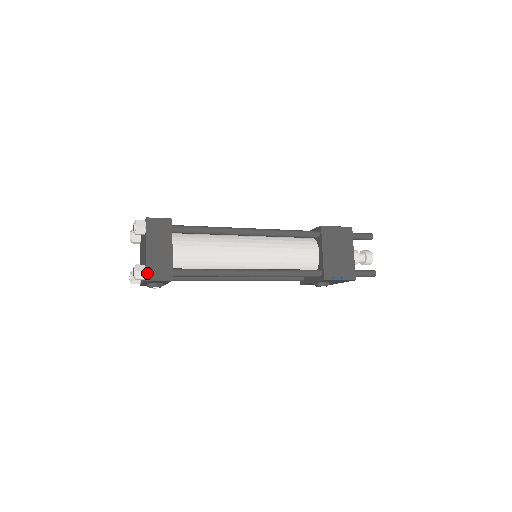
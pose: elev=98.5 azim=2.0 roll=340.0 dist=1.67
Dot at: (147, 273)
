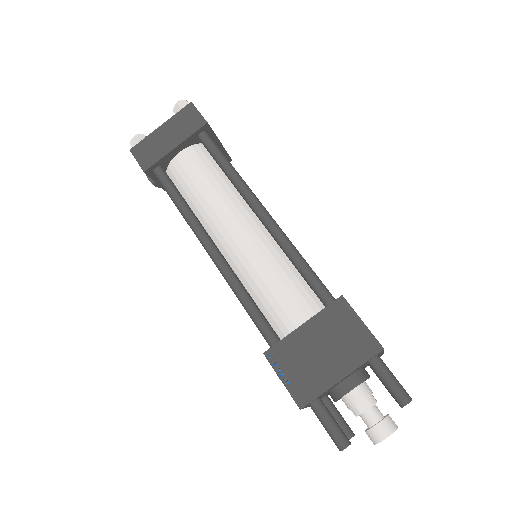
Dot at: (137, 145)
